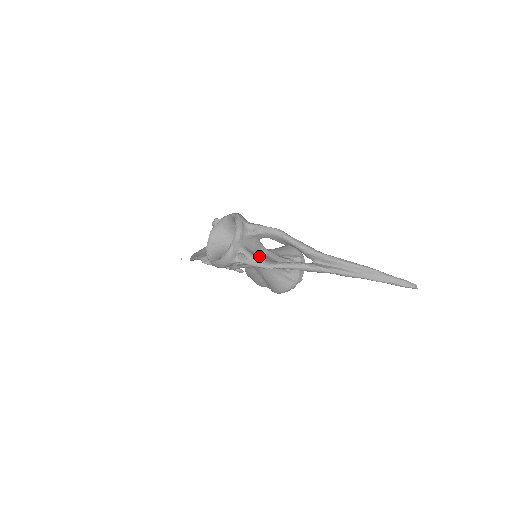
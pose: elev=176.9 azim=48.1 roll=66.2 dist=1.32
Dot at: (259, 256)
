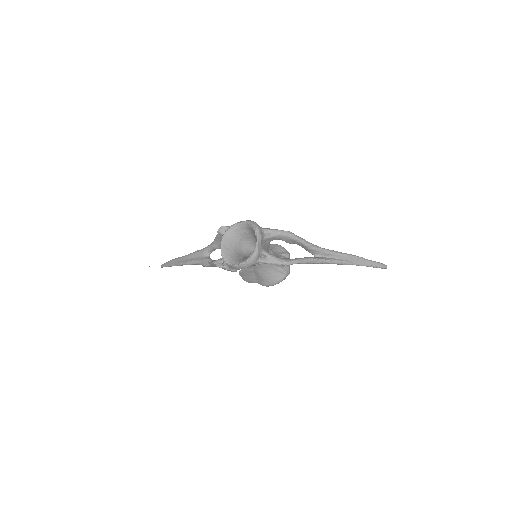
Dot at: occluded
